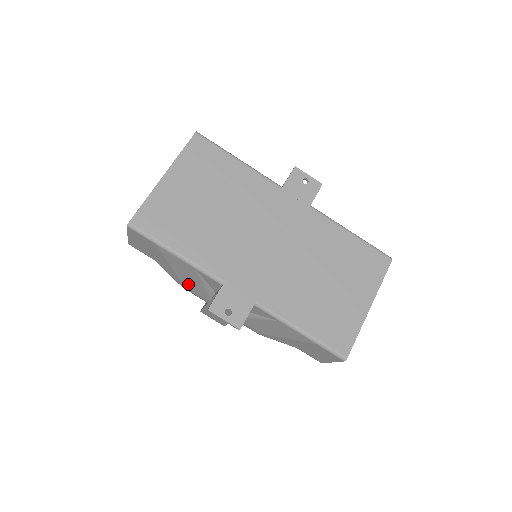
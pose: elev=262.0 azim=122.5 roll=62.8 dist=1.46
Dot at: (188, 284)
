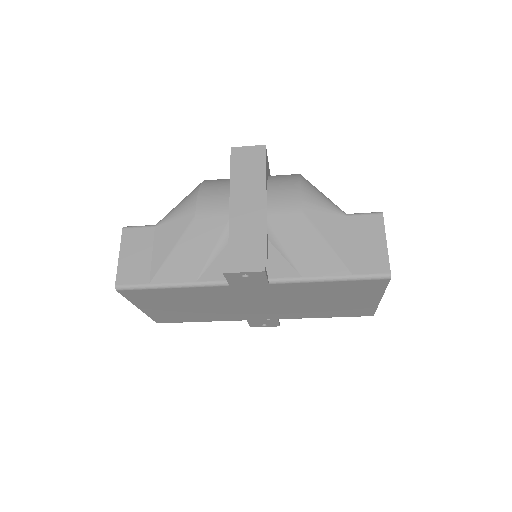
Dot at: occluded
